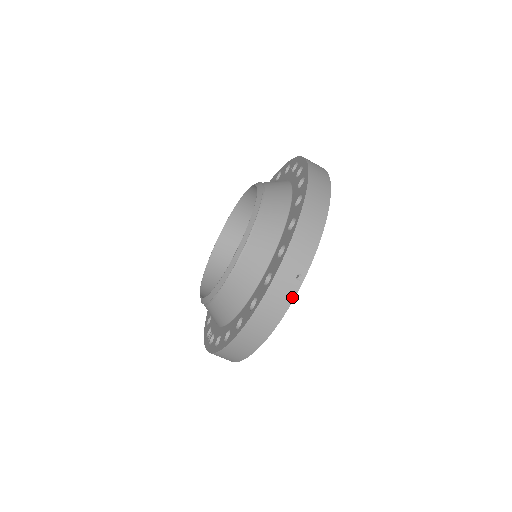
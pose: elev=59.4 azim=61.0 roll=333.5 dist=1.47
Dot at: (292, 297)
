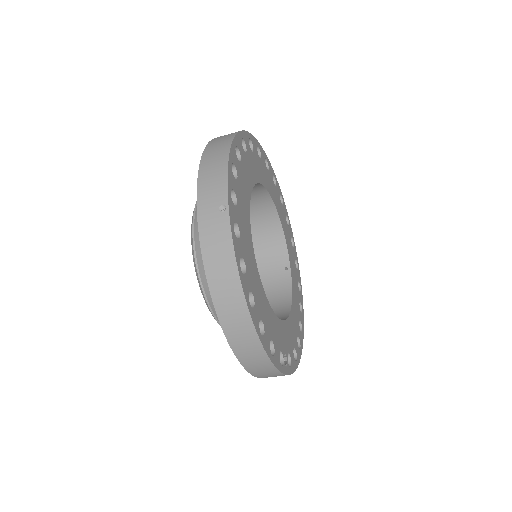
Dot at: (228, 232)
